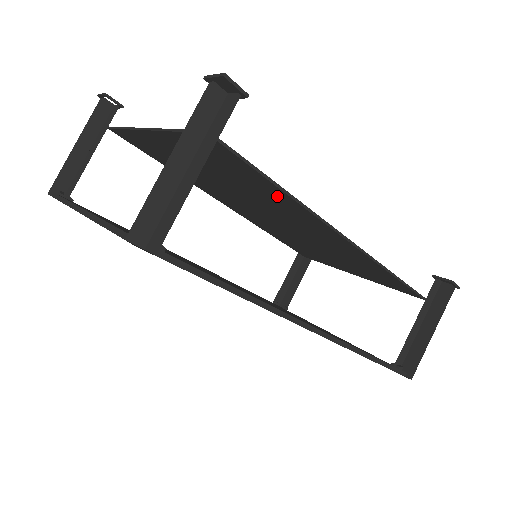
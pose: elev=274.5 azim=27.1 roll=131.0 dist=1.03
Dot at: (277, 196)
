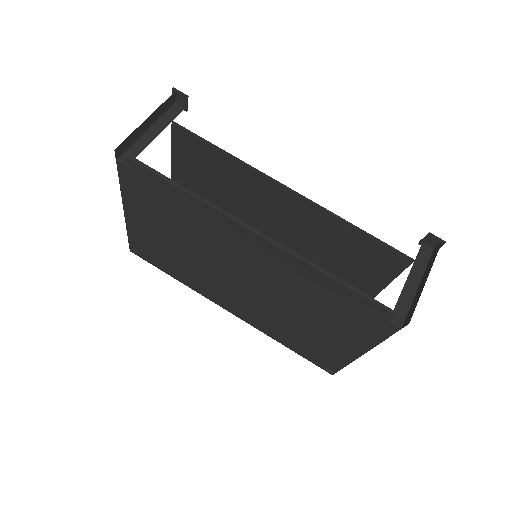
Dot at: (234, 170)
